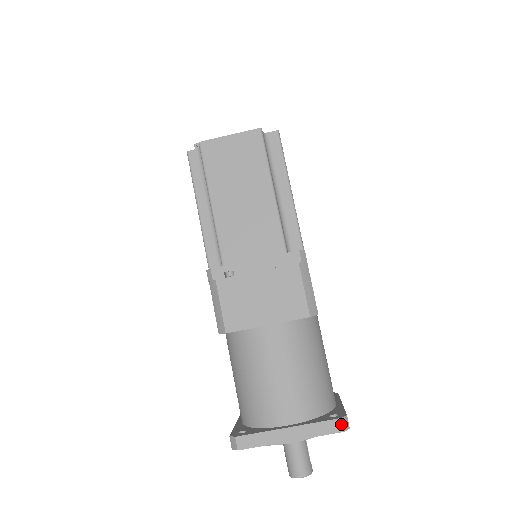
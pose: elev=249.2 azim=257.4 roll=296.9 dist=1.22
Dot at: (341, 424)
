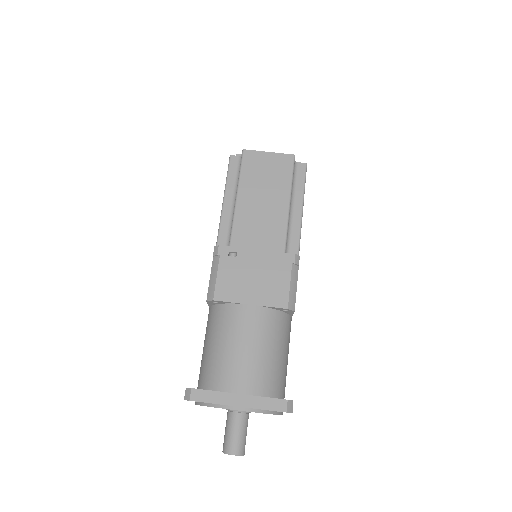
Dot at: (287, 405)
